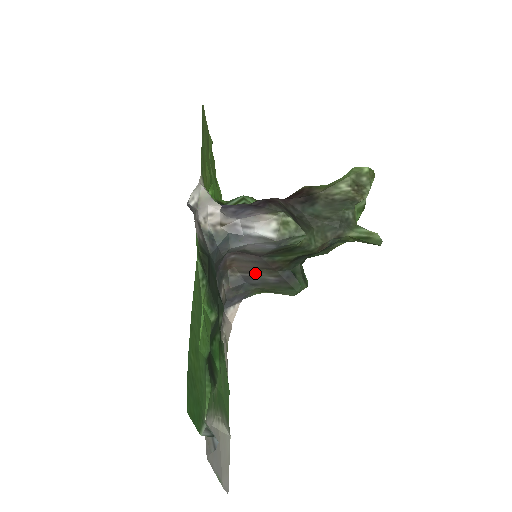
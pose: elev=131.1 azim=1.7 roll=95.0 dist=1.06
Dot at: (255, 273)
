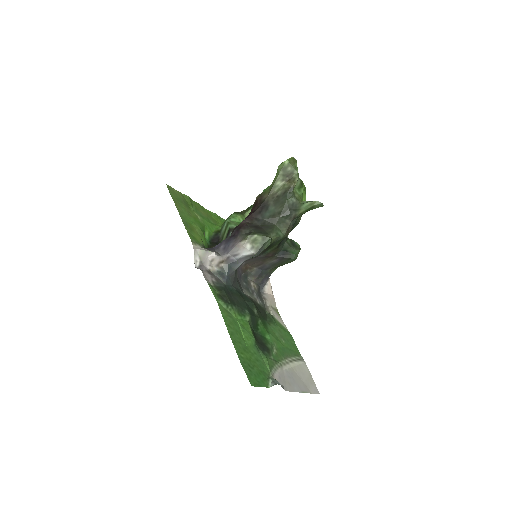
Dot at: (263, 263)
